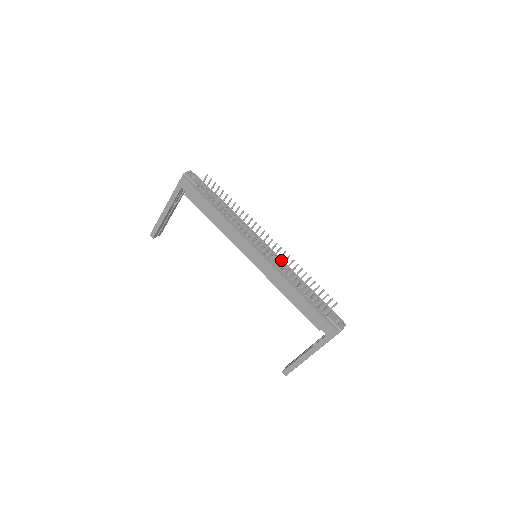
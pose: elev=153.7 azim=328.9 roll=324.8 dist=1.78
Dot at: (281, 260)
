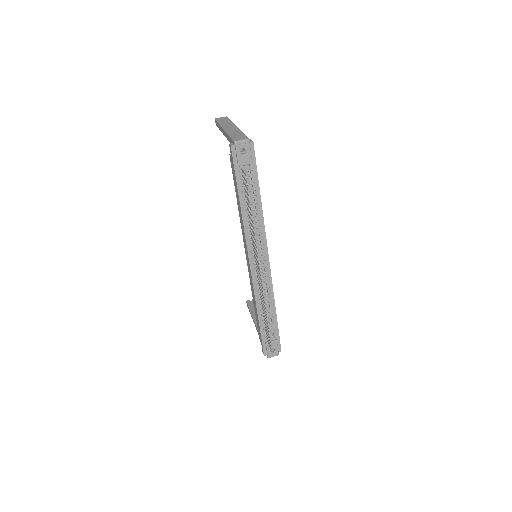
Dot at: (270, 280)
